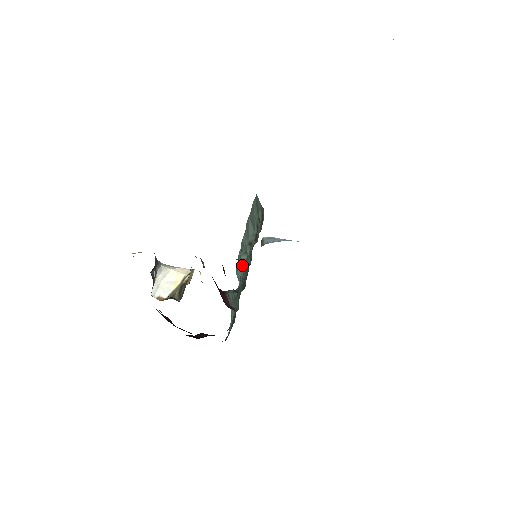
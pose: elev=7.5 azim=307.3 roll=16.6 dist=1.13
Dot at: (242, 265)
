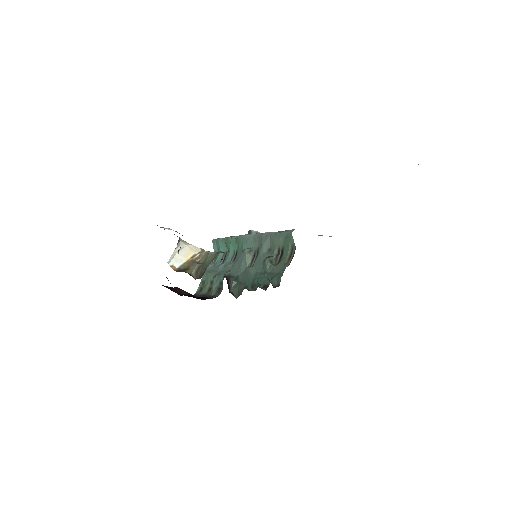
Dot at: (245, 261)
